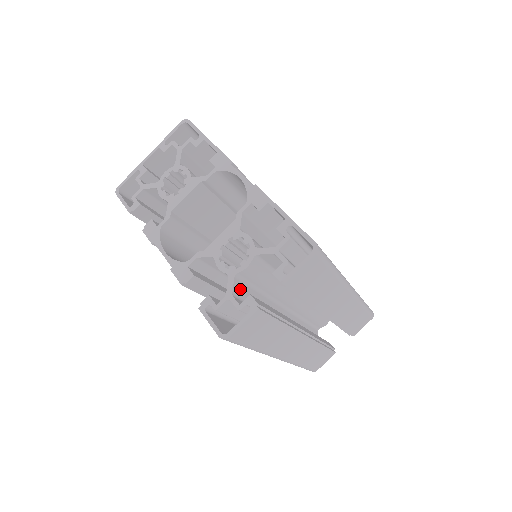
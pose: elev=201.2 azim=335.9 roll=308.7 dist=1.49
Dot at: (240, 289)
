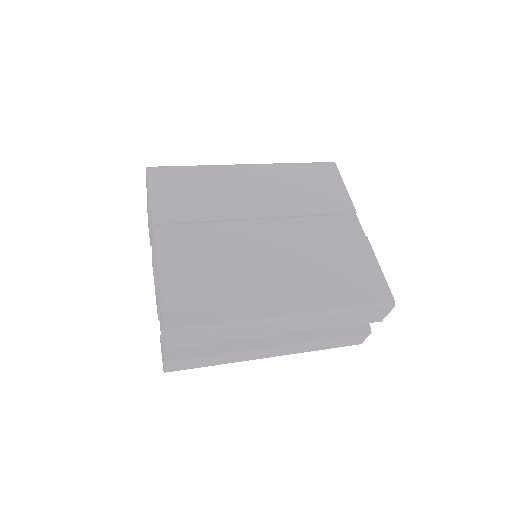
Dot at: occluded
